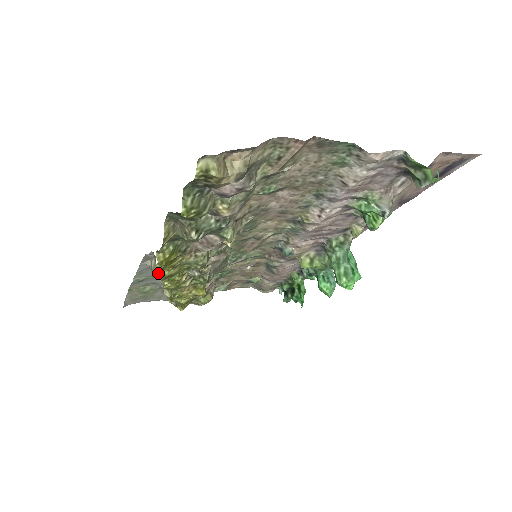
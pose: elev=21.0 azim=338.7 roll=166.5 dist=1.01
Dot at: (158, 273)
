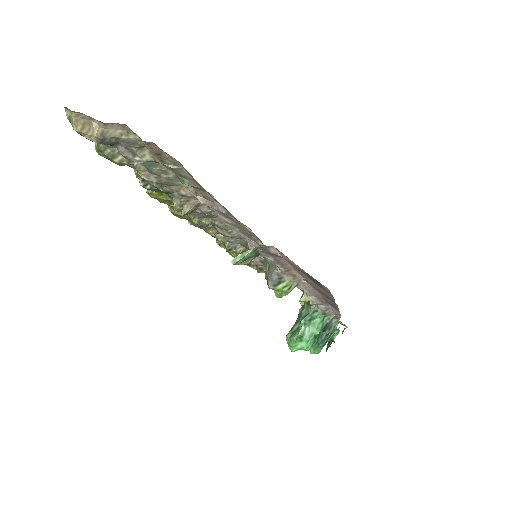
Dot at: occluded
